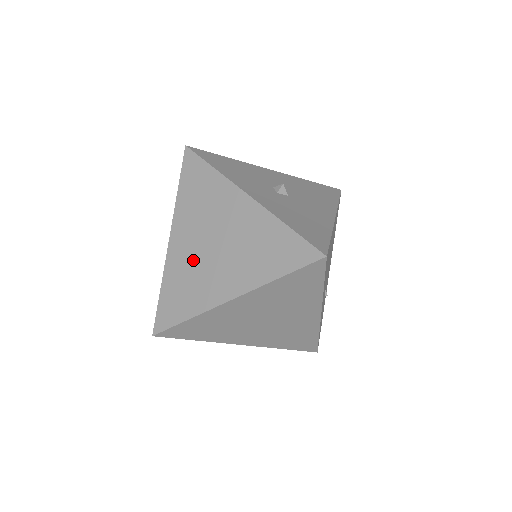
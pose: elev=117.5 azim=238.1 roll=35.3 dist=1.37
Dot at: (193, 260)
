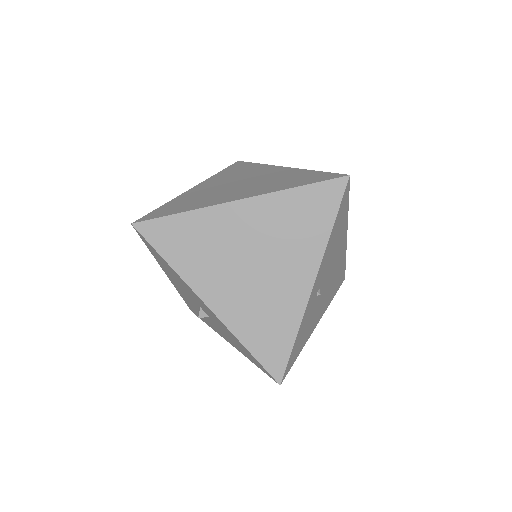
Dot at: (211, 191)
